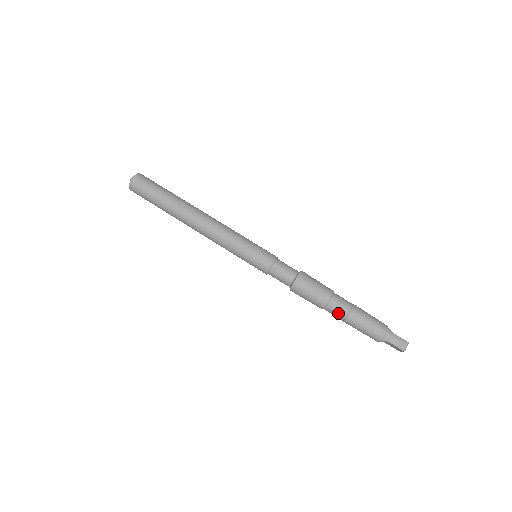
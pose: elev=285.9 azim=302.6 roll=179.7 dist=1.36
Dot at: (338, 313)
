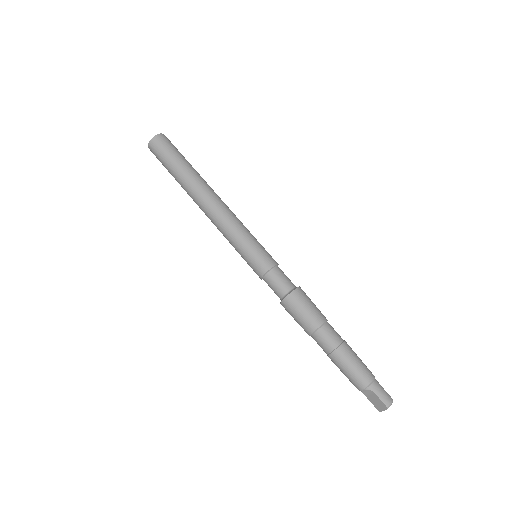
Dot at: (328, 342)
